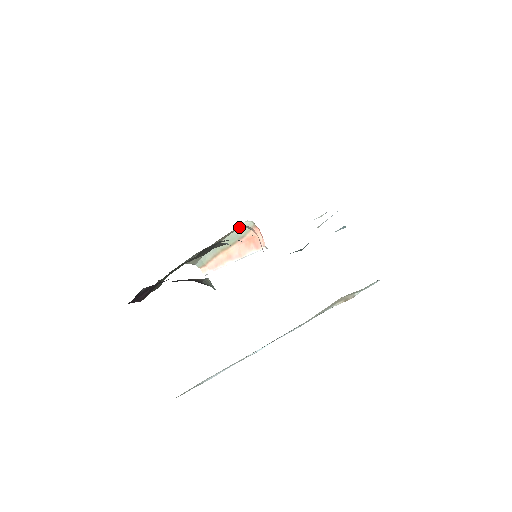
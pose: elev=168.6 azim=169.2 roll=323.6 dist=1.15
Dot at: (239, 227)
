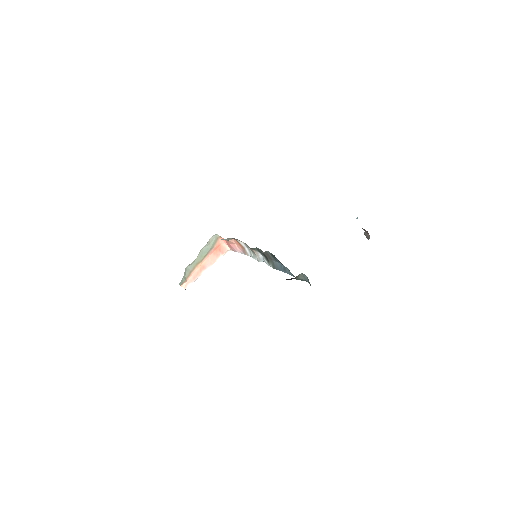
Dot at: occluded
